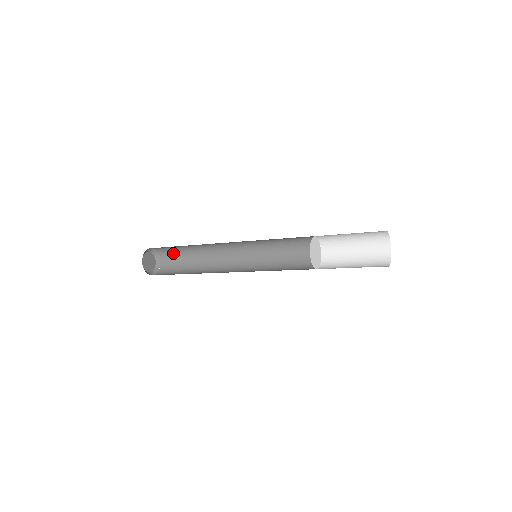
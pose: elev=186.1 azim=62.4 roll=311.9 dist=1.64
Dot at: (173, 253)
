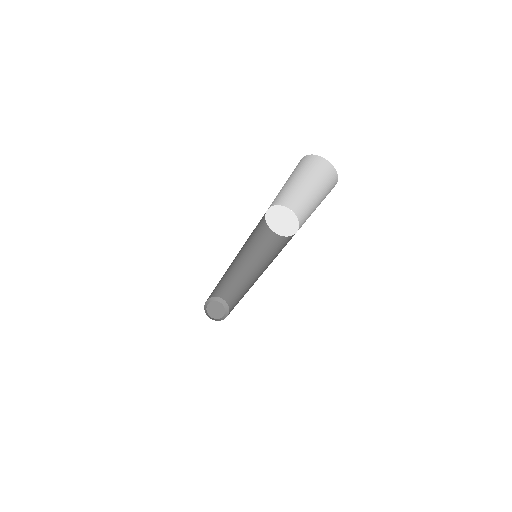
Dot at: (234, 300)
